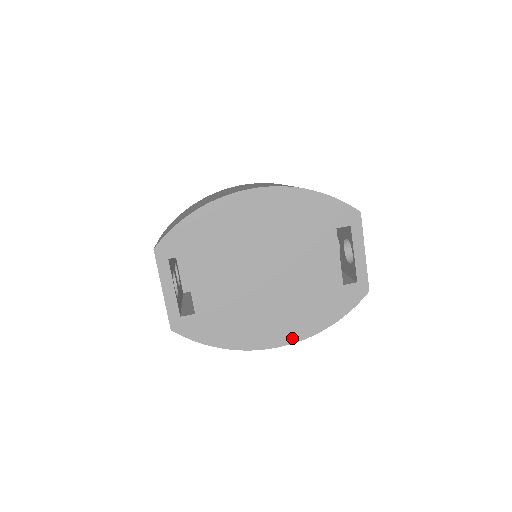
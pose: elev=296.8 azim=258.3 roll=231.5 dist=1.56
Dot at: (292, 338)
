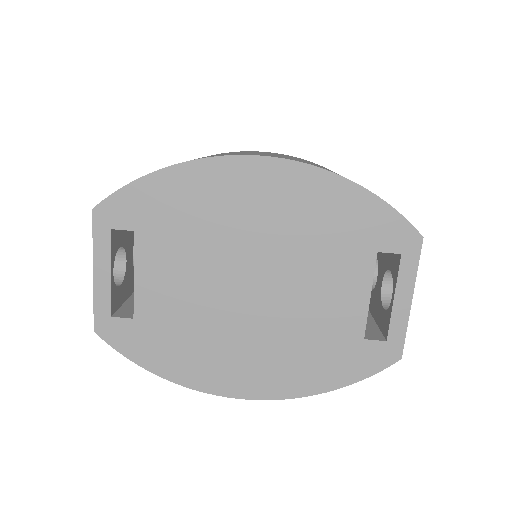
Dot at: (266, 392)
